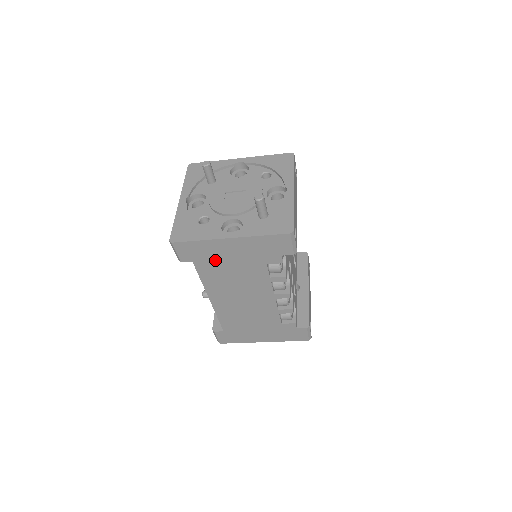
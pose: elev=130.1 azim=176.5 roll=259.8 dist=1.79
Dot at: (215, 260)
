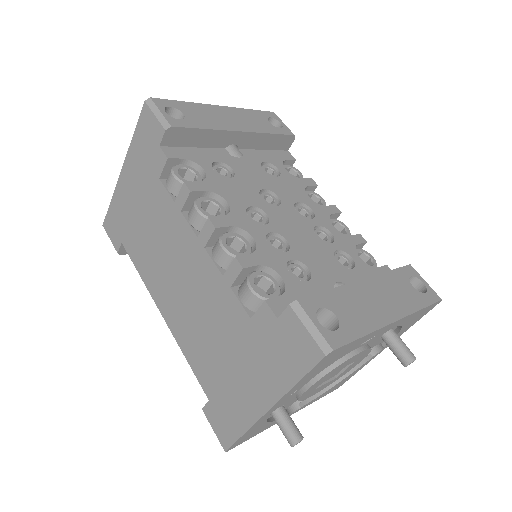
Dot at: (131, 221)
